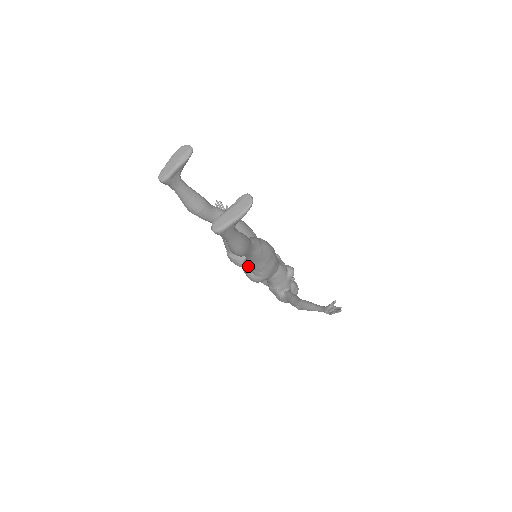
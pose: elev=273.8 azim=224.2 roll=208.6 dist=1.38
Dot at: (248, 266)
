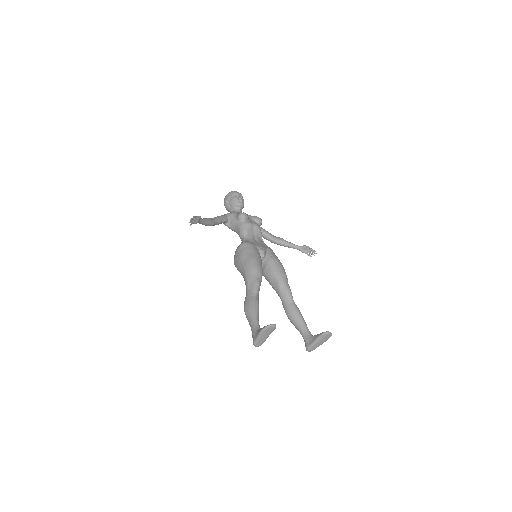
Dot at: occluded
